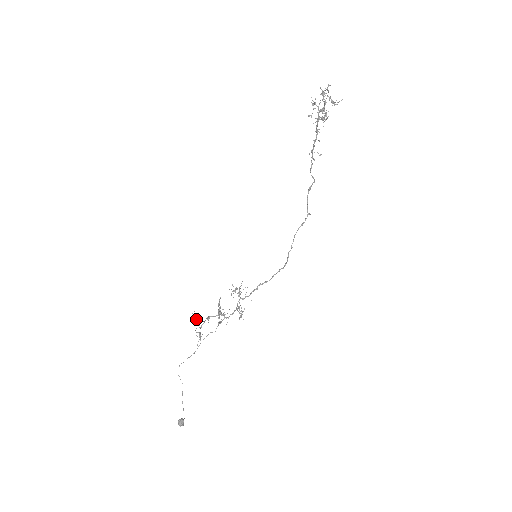
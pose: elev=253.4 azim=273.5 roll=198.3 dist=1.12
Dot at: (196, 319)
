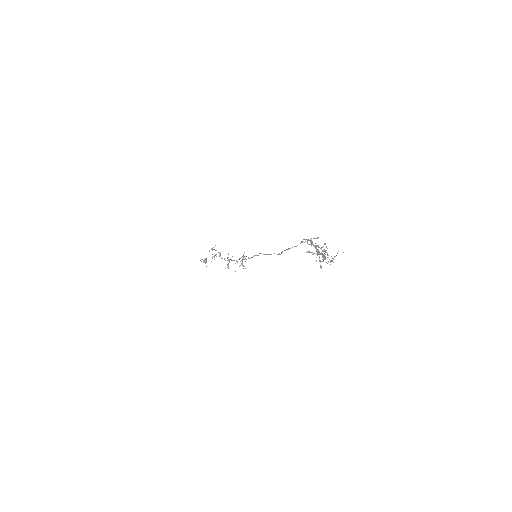
Dot at: occluded
